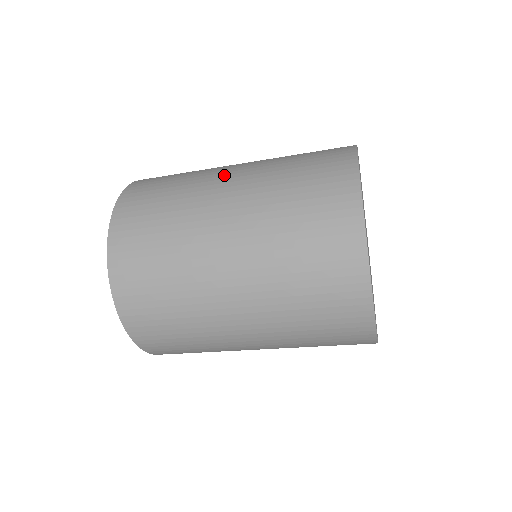
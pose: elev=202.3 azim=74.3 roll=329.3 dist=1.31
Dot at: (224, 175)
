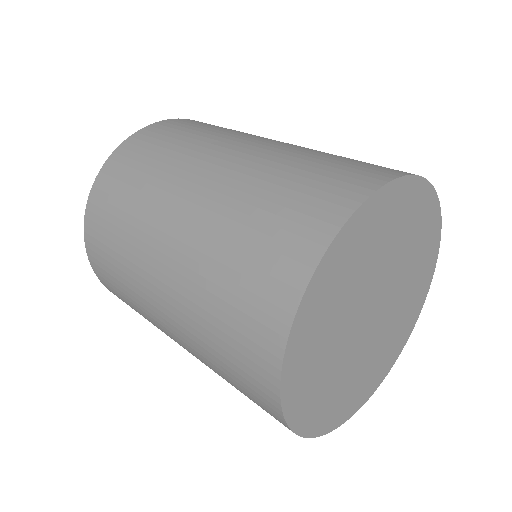
Dot at: (171, 214)
